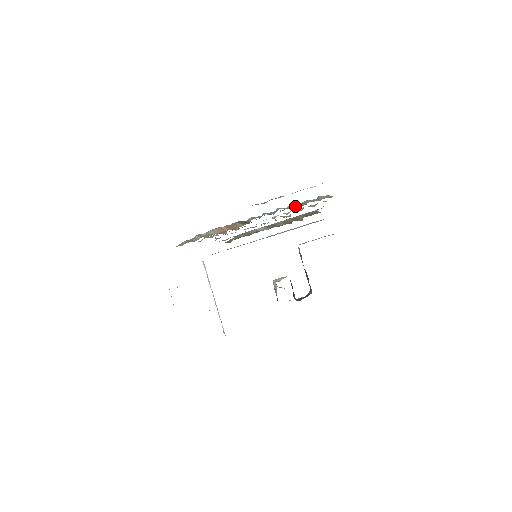
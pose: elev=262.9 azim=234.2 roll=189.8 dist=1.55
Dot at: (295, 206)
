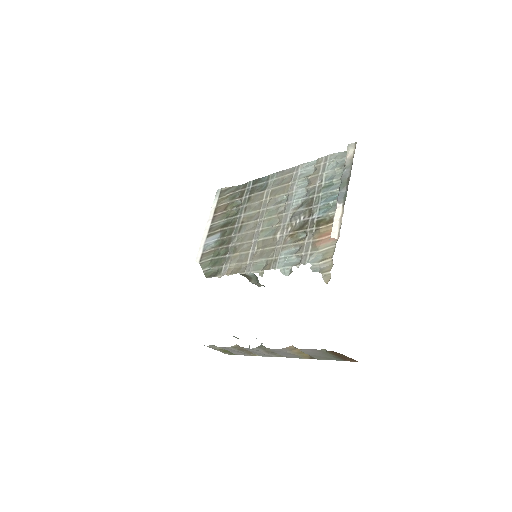
Dot at: occluded
